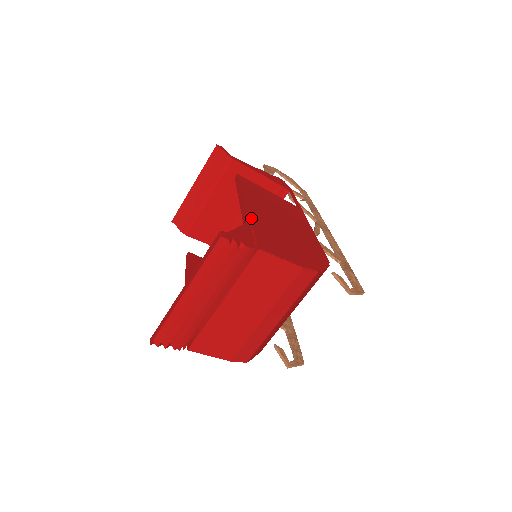
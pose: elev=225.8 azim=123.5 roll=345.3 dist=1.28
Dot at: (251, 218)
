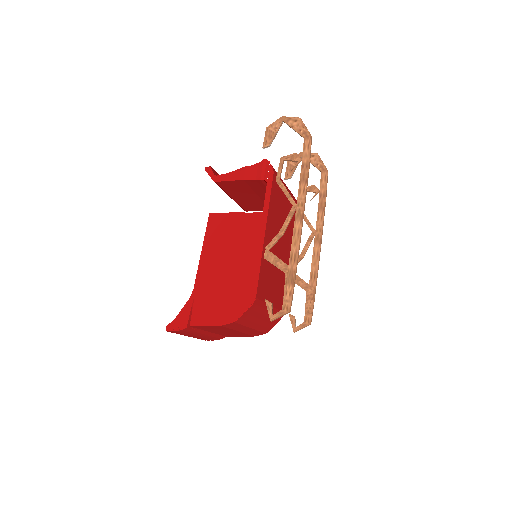
Dot at: (197, 286)
